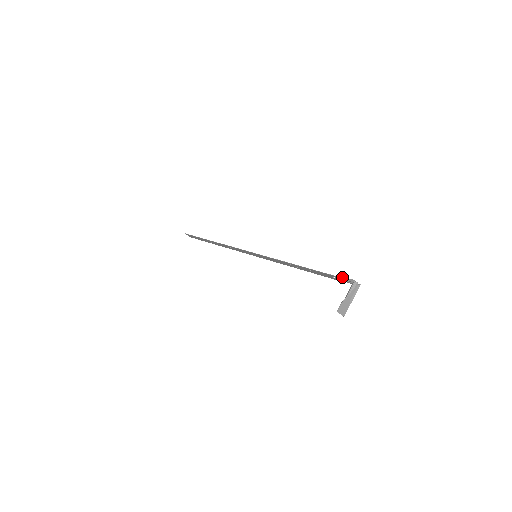
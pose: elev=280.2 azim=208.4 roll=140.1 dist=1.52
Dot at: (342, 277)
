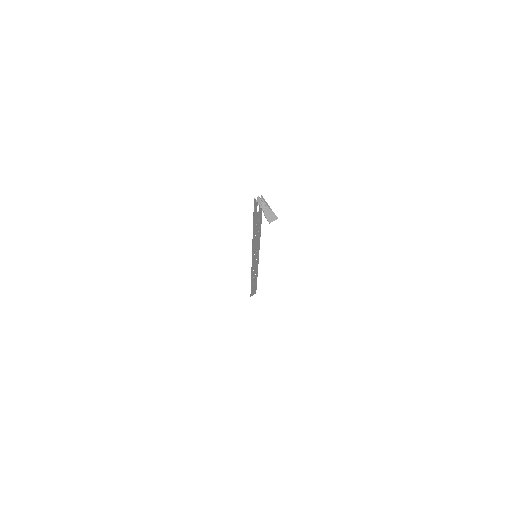
Dot at: (254, 206)
